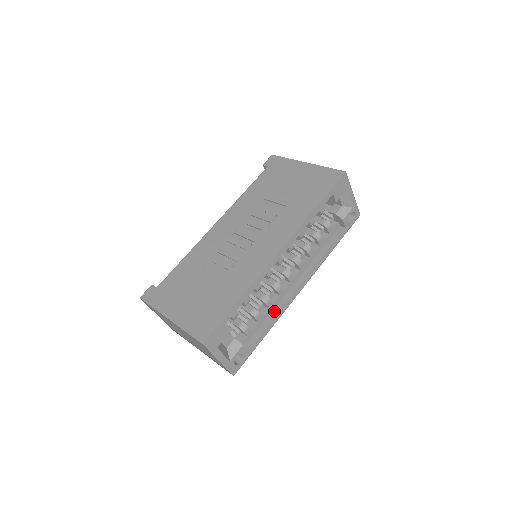
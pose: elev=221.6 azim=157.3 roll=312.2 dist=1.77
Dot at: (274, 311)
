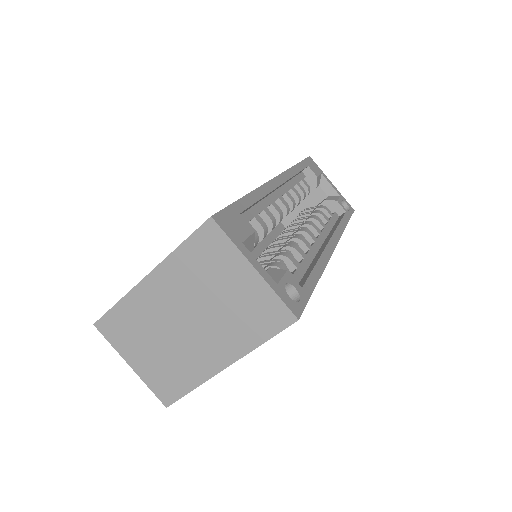
Dot at: (312, 262)
